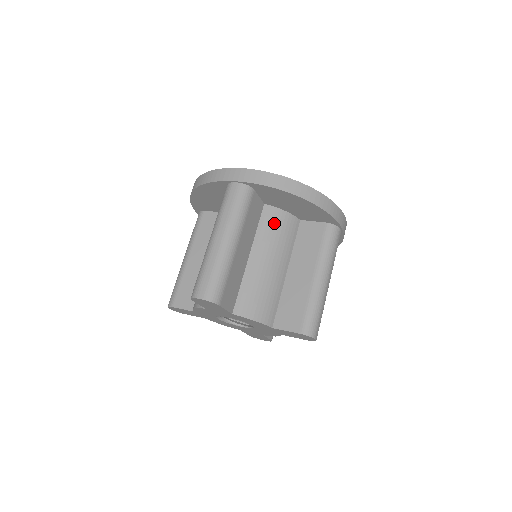
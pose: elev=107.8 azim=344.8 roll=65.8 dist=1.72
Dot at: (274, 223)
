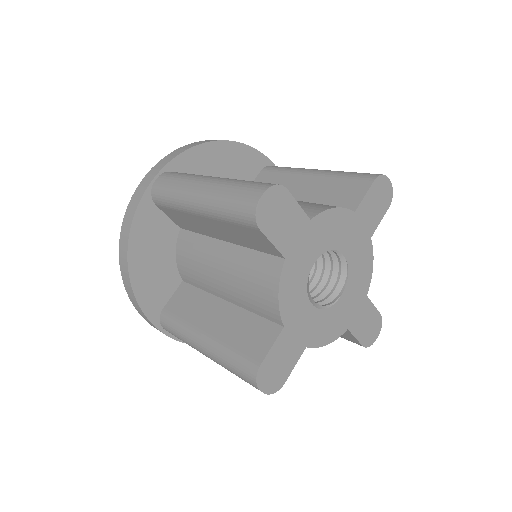
Dot at: occluded
